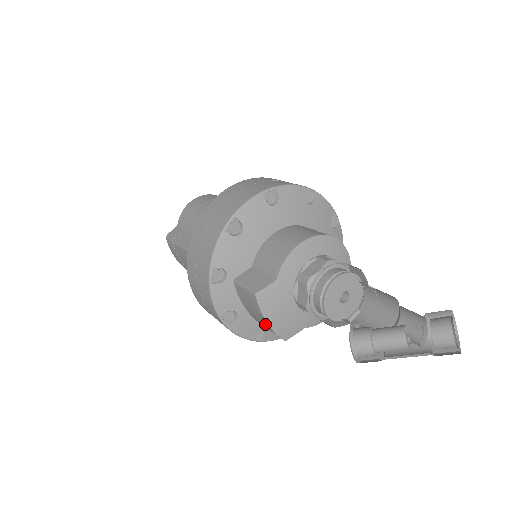
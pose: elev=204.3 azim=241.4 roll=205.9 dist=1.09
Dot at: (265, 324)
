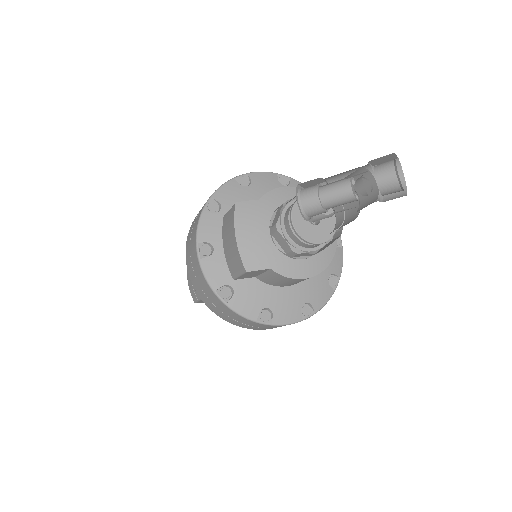
Dot at: (234, 246)
